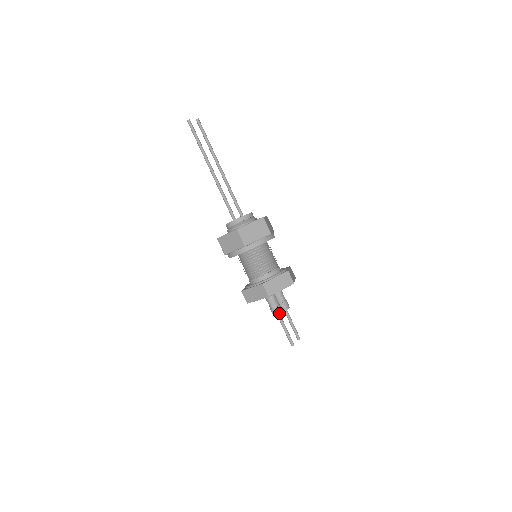
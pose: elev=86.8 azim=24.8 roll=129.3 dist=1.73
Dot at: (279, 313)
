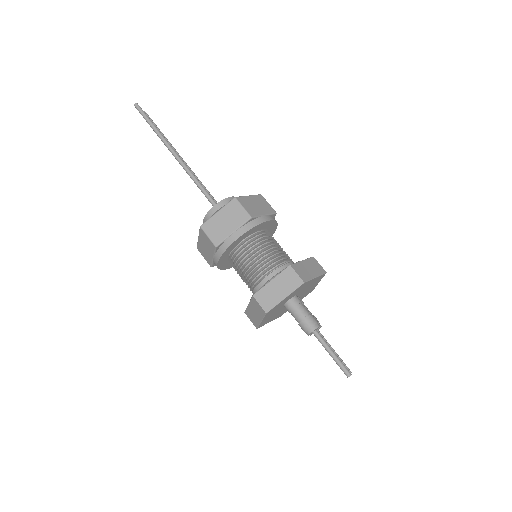
Dot at: (316, 324)
